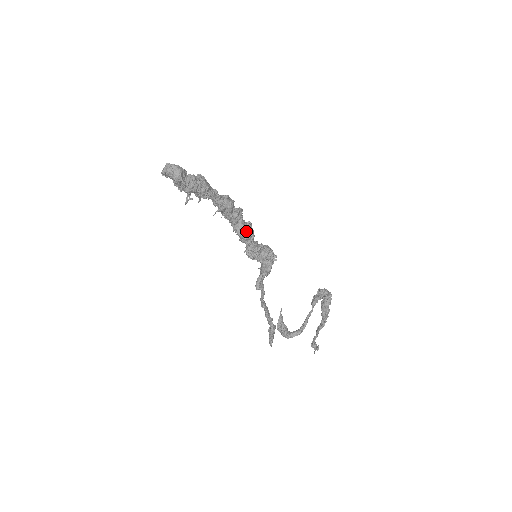
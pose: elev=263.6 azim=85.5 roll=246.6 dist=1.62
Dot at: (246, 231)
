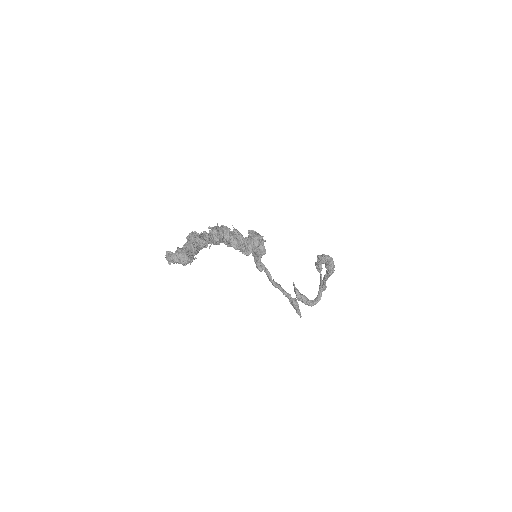
Dot at: (240, 243)
